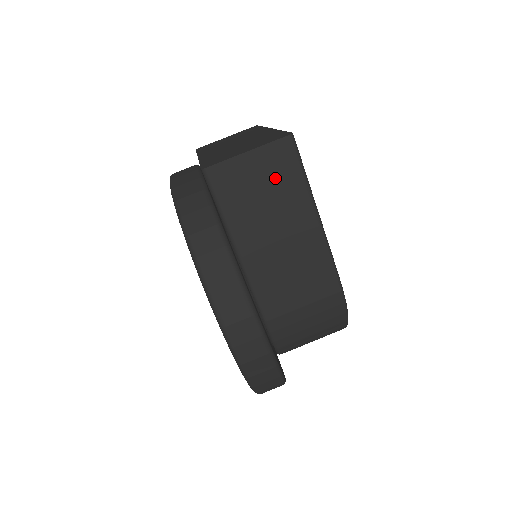
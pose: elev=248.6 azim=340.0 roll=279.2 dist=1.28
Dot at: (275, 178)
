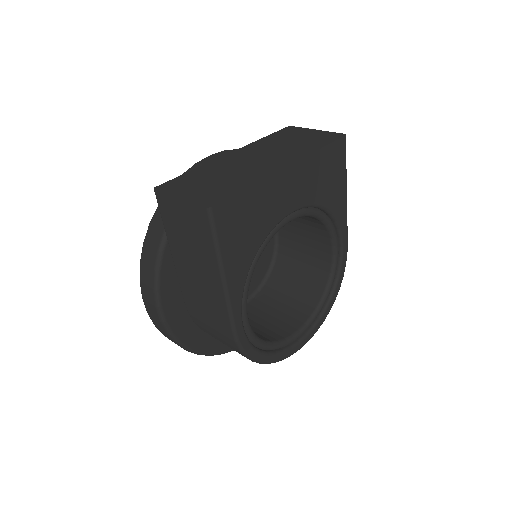
Dot at: (195, 230)
